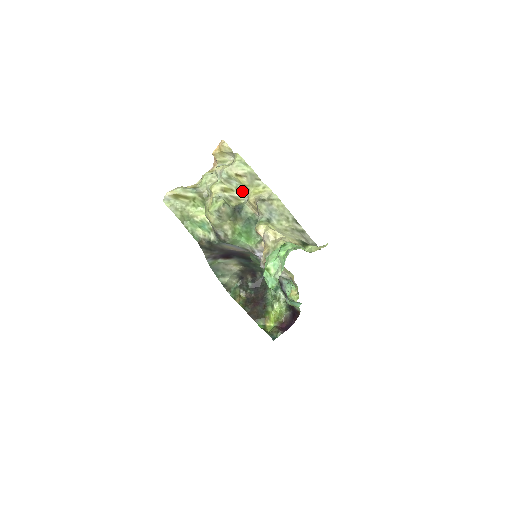
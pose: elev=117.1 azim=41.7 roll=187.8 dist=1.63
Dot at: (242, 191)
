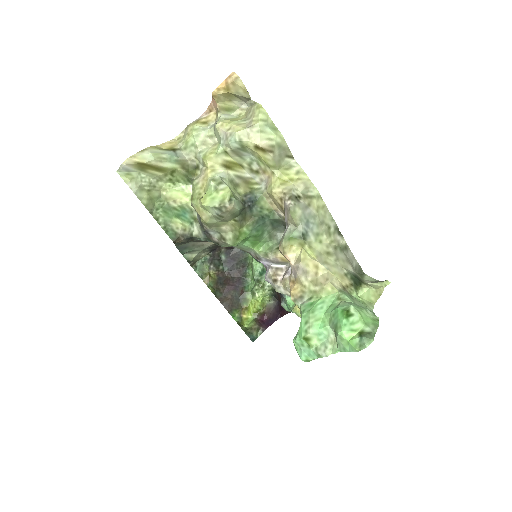
Dot at: (258, 171)
